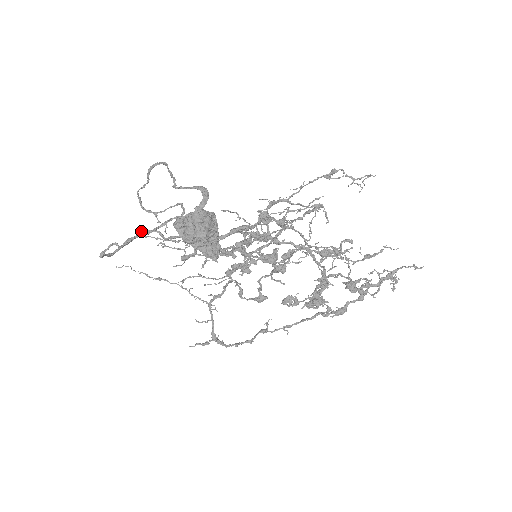
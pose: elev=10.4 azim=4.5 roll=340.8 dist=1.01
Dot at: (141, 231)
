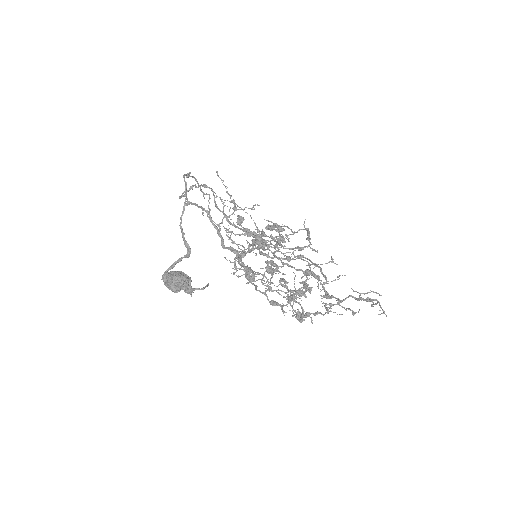
Dot at: (203, 186)
